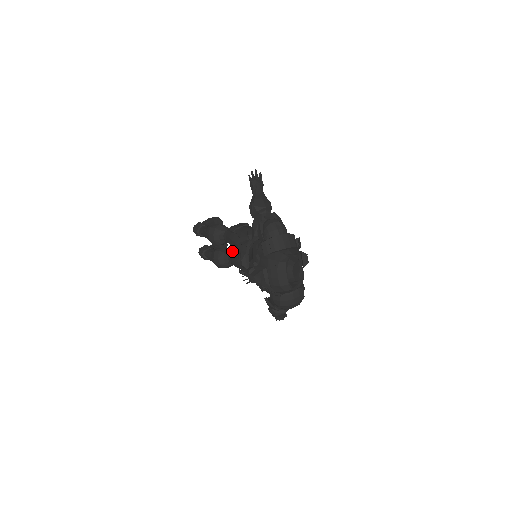
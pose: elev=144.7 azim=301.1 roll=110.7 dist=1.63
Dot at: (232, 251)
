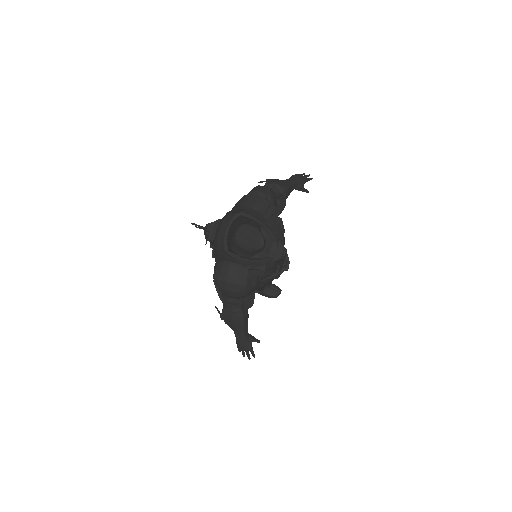
Dot at: occluded
